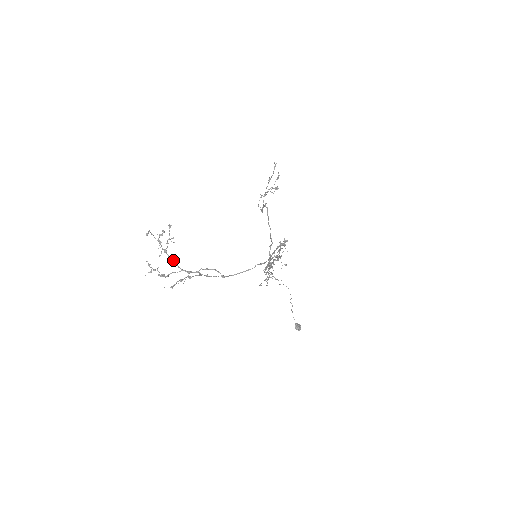
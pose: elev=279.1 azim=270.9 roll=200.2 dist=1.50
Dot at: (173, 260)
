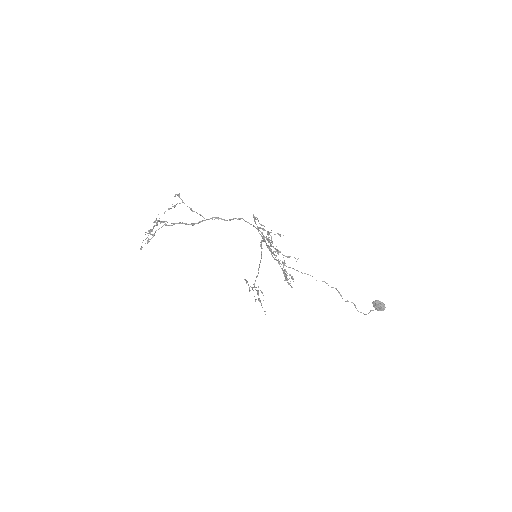
Dot at: (165, 221)
